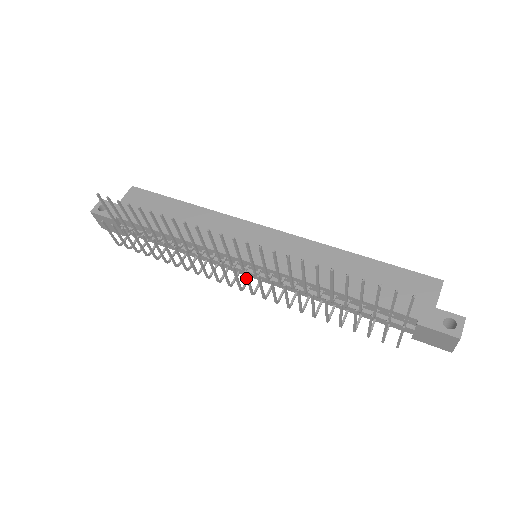
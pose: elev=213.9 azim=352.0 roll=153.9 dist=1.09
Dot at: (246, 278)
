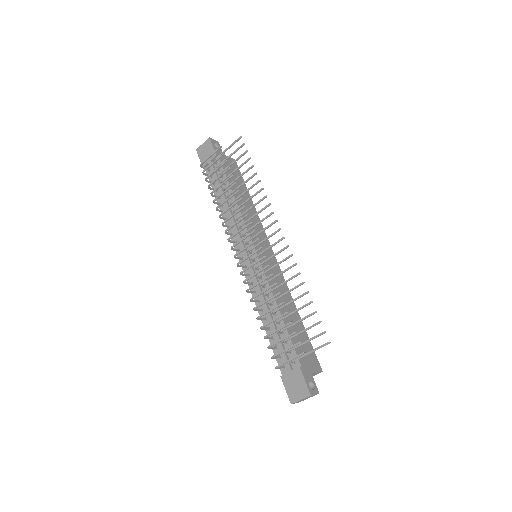
Dot at: (255, 251)
